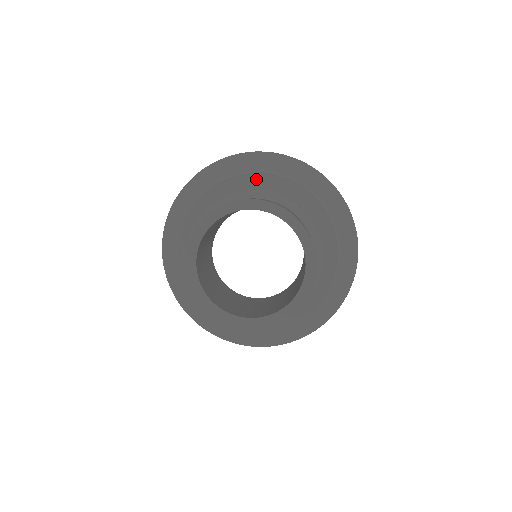
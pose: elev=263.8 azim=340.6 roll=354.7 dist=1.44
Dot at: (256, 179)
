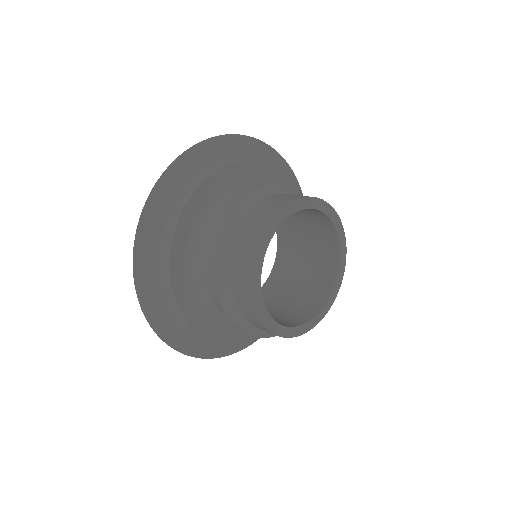
Dot at: (215, 179)
